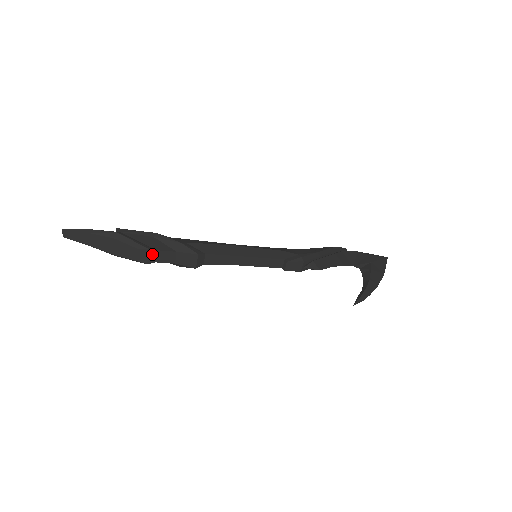
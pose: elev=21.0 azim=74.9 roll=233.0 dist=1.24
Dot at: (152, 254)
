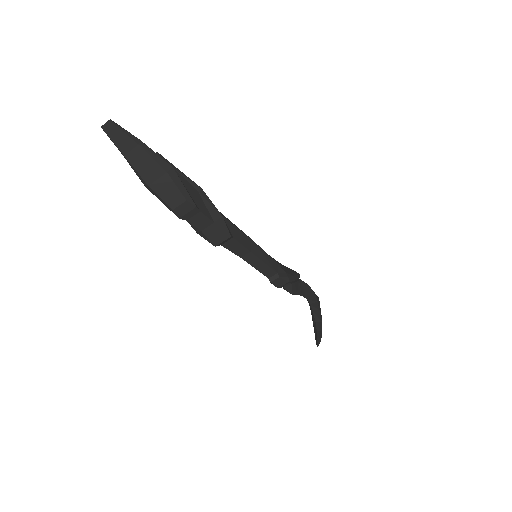
Dot at: (193, 212)
